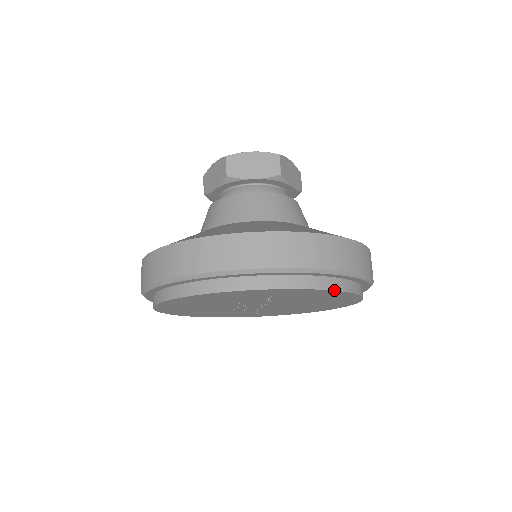
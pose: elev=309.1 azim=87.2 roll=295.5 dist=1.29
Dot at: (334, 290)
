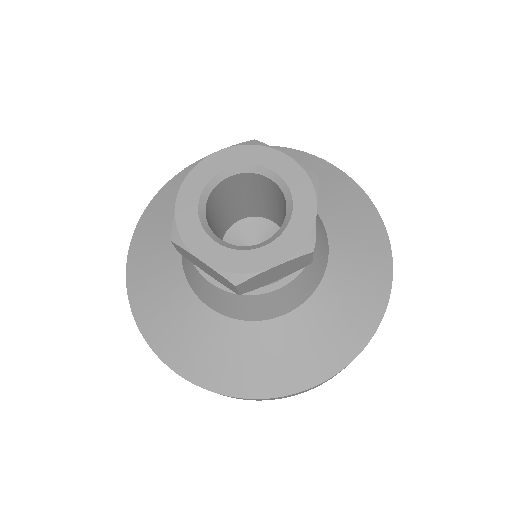
Dot at: occluded
